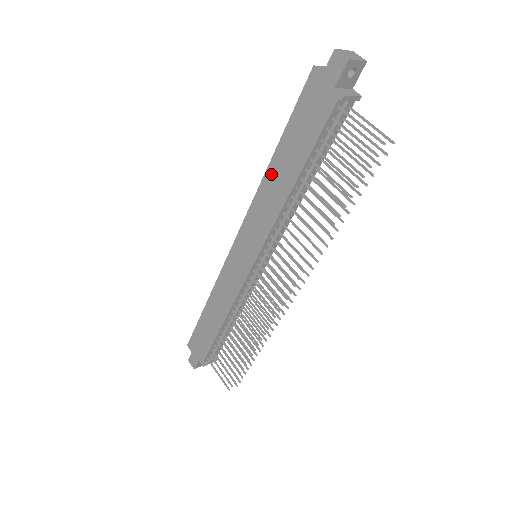
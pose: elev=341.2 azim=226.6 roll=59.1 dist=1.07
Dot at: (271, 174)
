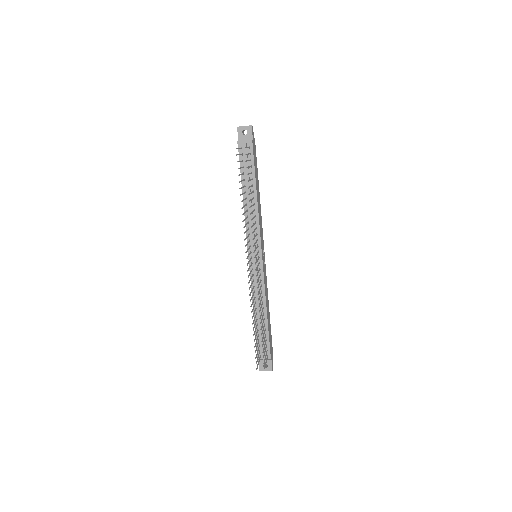
Dot at: occluded
